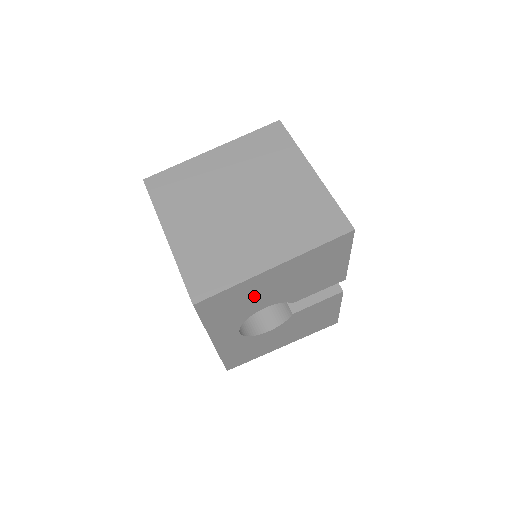
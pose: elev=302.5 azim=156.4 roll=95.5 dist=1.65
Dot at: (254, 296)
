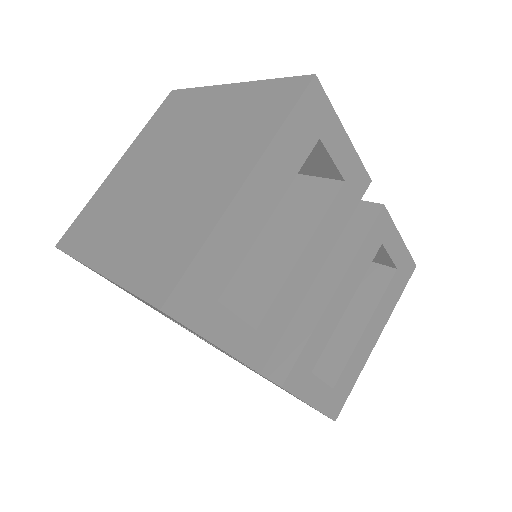
Dot at: occluded
